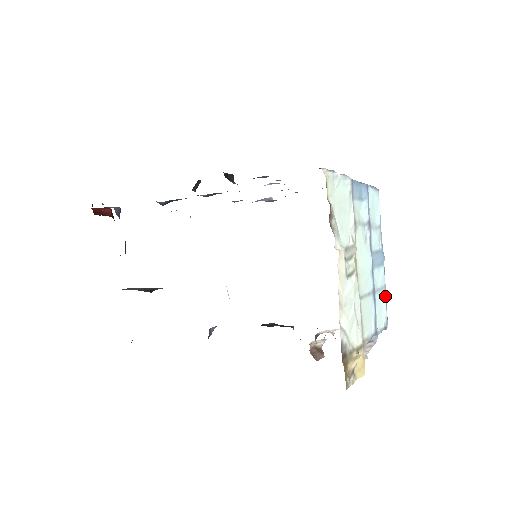
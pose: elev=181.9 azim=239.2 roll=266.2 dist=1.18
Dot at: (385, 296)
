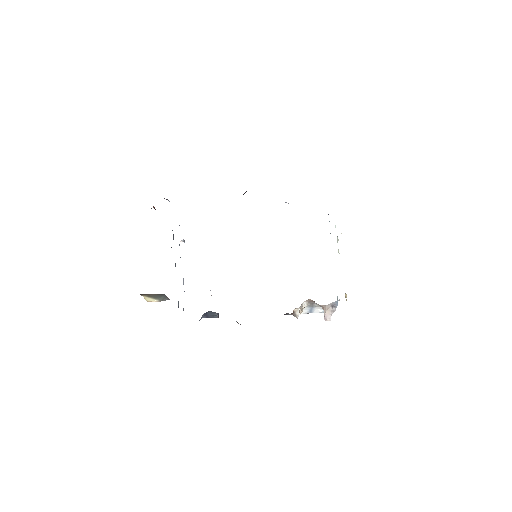
Dot at: occluded
